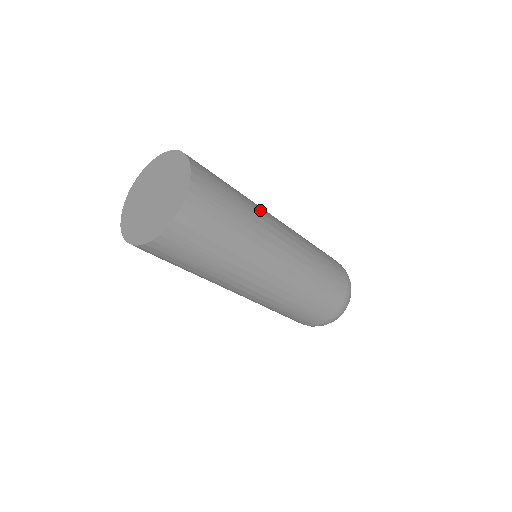
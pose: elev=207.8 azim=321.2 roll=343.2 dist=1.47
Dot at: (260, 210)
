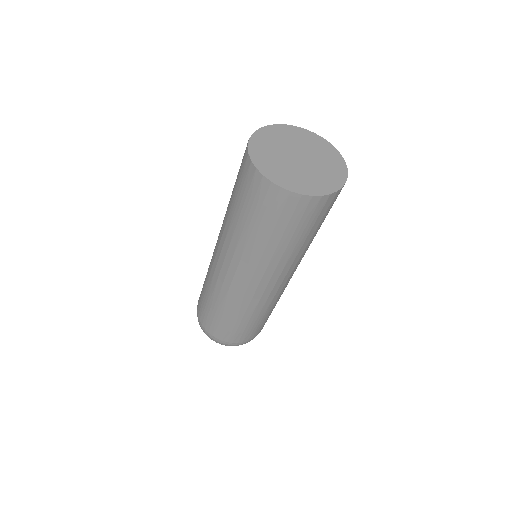
Dot at: occluded
